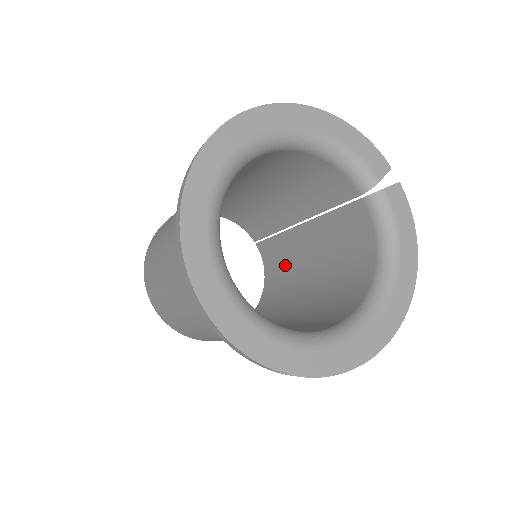
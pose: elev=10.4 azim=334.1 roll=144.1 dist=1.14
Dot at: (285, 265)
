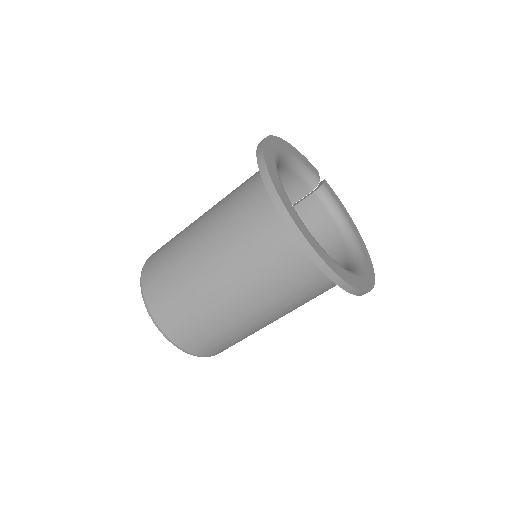
Dot at: occluded
